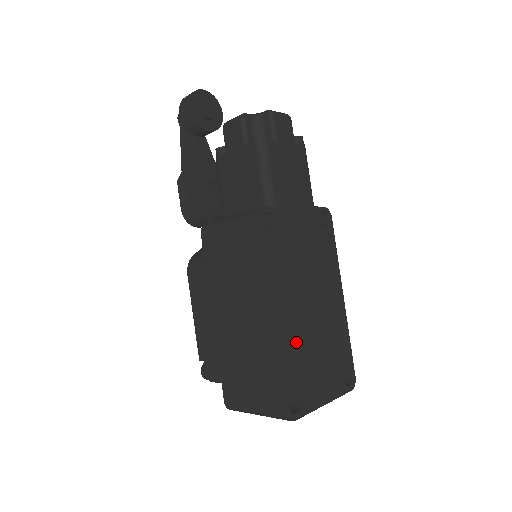
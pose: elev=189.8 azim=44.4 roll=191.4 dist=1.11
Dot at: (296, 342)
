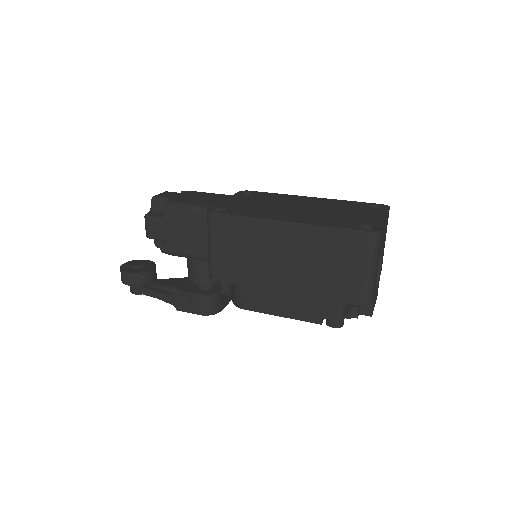
Dot at: (320, 218)
